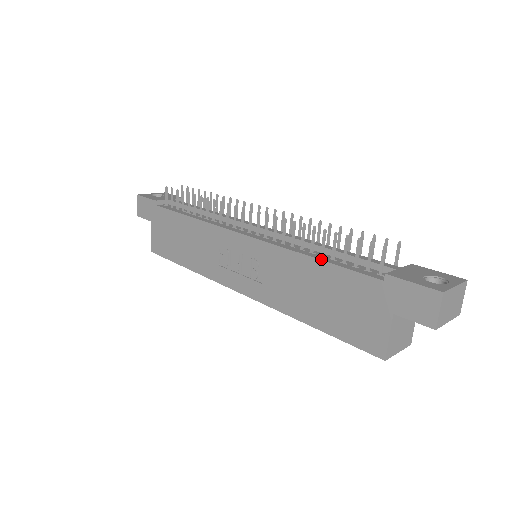
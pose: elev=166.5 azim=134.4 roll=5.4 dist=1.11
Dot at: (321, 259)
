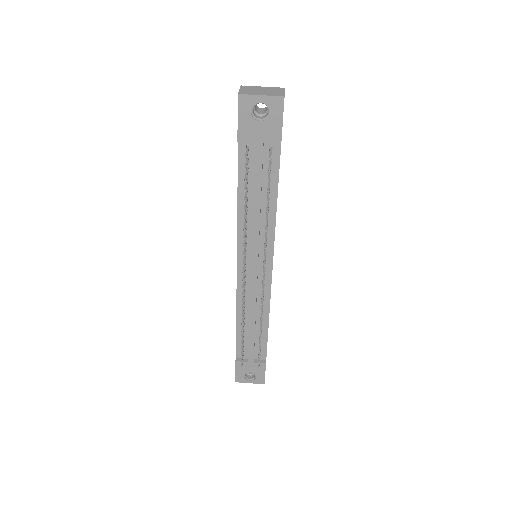
Dot at: (237, 327)
